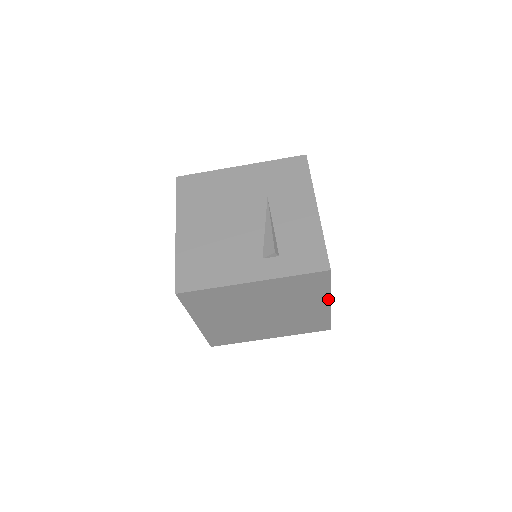
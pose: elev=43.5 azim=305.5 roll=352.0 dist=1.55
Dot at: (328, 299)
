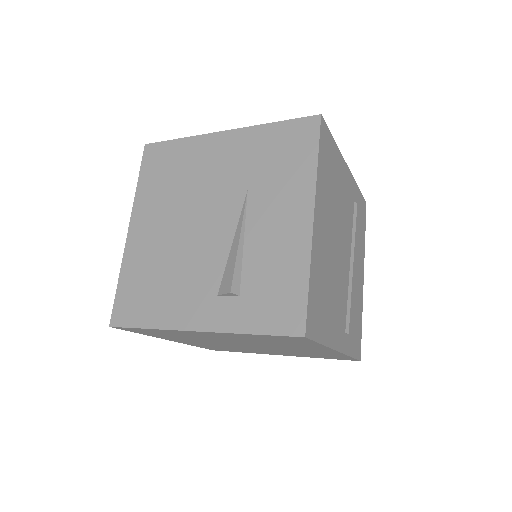
Dot at: (330, 349)
